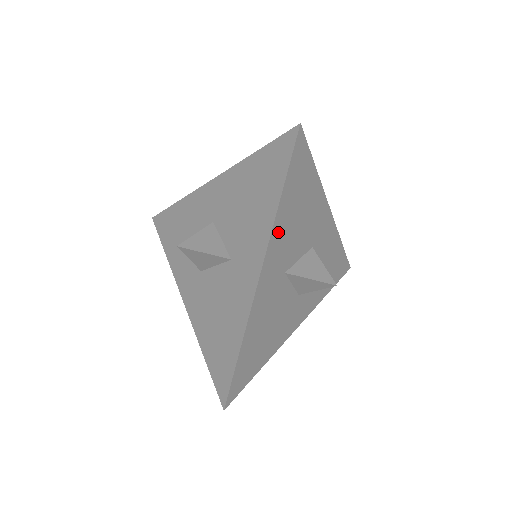
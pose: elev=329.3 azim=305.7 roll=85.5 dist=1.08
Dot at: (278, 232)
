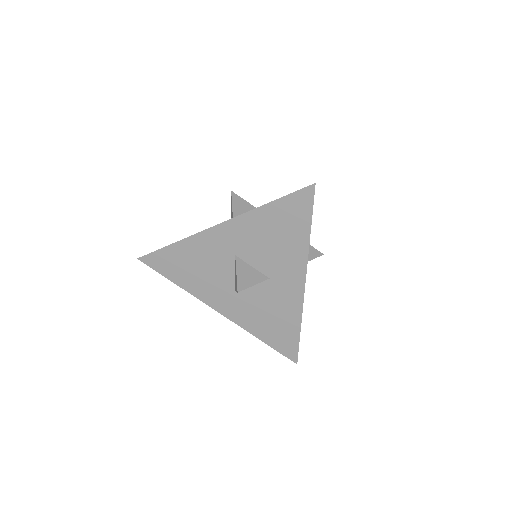
Dot at: occluded
